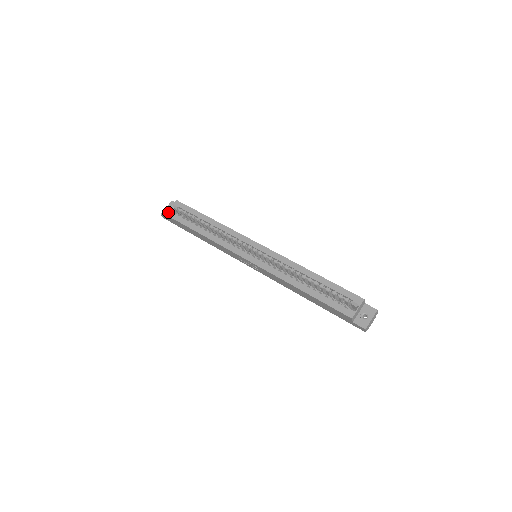
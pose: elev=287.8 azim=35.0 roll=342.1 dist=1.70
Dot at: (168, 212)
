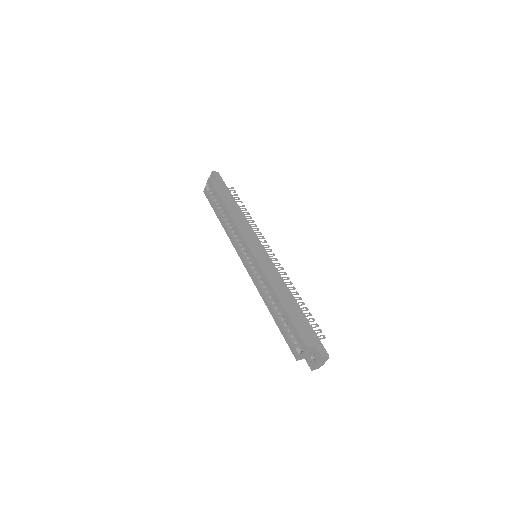
Dot at: (205, 190)
